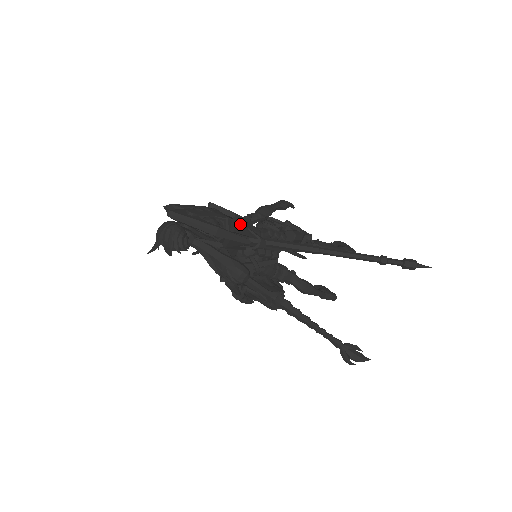
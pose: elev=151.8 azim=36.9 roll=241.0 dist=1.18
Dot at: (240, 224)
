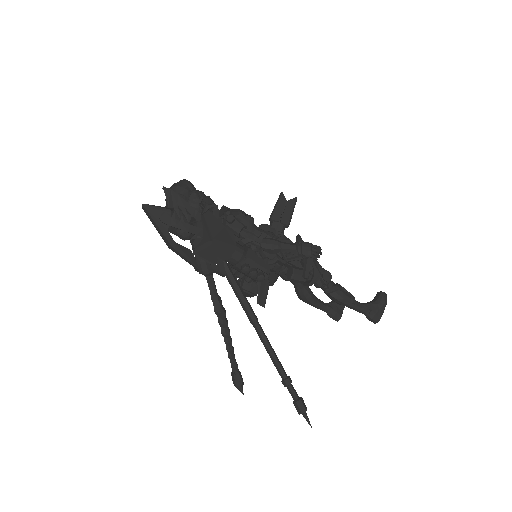
Dot at: (209, 251)
